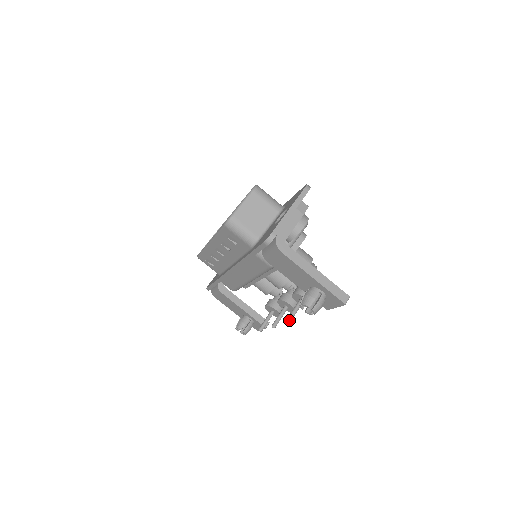
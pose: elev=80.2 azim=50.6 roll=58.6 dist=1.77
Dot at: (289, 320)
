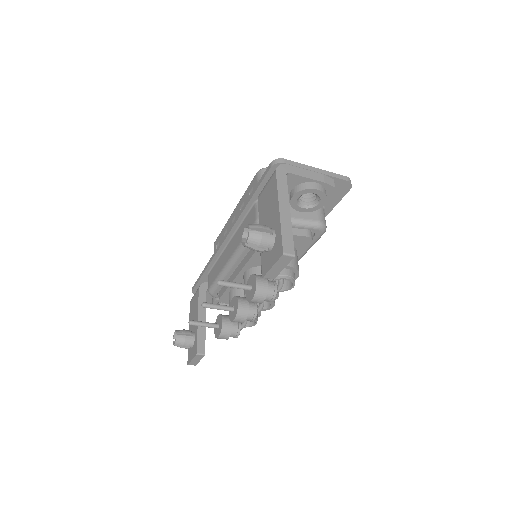
Dot at: (222, 281)
